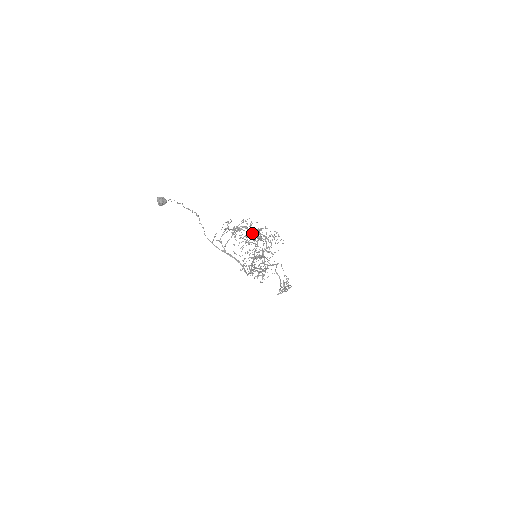
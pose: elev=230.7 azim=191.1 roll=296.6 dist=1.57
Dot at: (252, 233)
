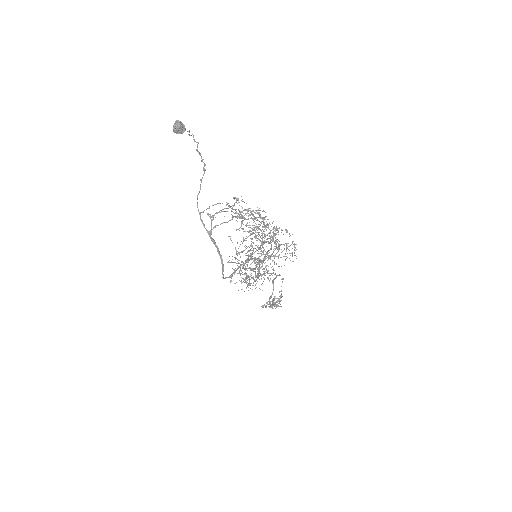
Dot at: (265, 228)
